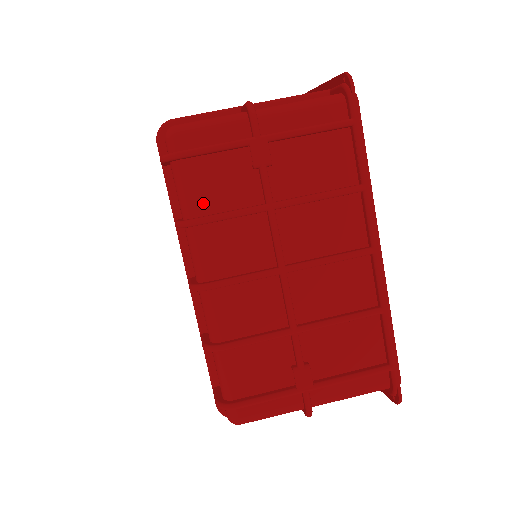
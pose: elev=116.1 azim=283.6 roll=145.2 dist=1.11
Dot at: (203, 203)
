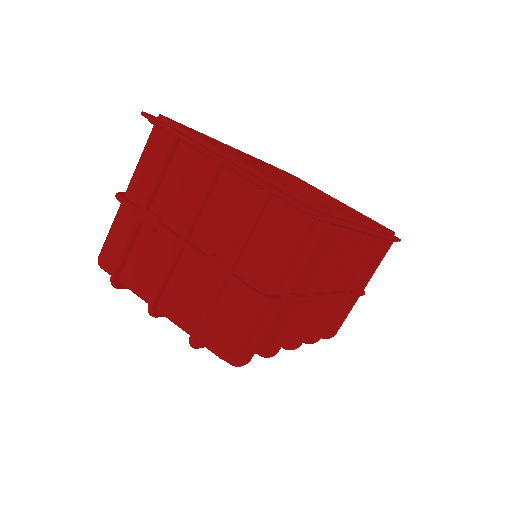
Dot at: (271, 341)
